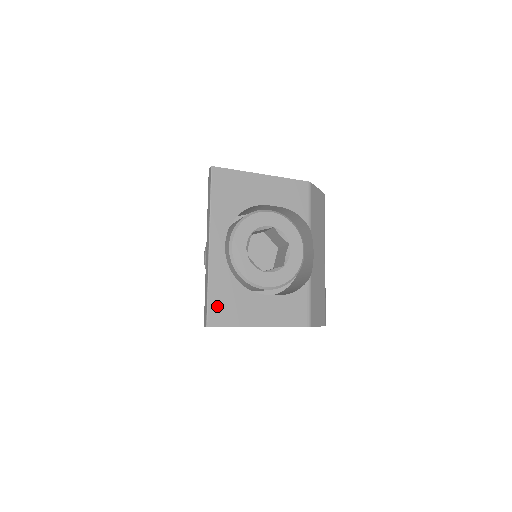
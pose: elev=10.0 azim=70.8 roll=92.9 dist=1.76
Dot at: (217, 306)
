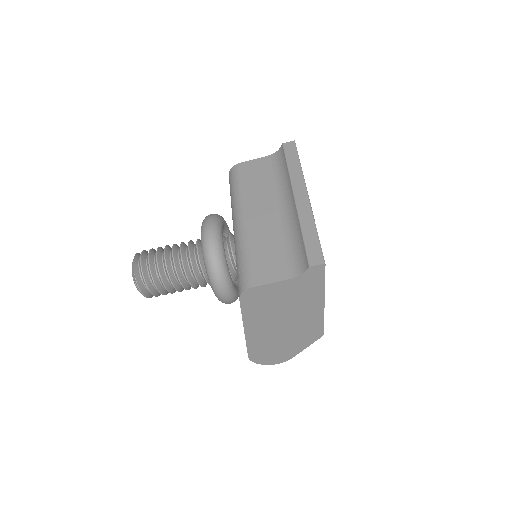
Dot at: occluded
